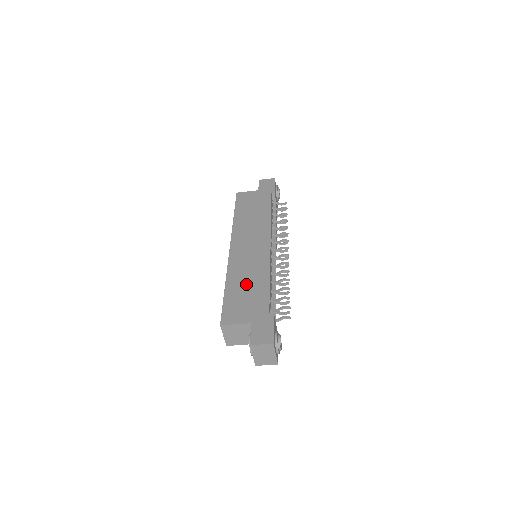
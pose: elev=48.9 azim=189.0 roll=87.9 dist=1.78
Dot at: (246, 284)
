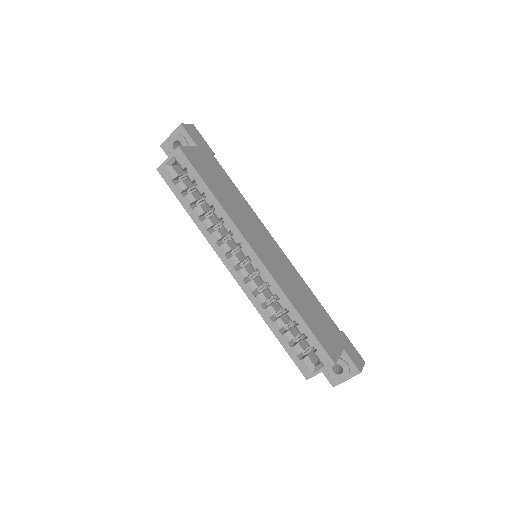
Dot at: (307, 304)
